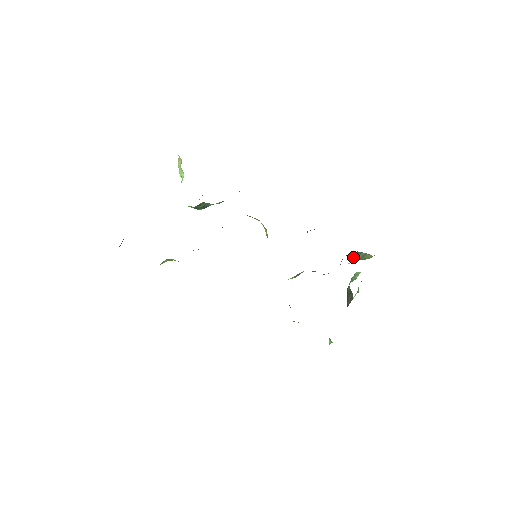
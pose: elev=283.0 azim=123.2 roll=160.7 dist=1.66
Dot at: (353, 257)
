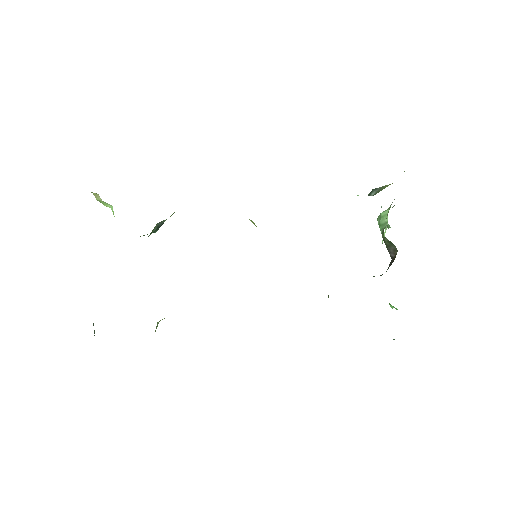
Dot at: occluded
